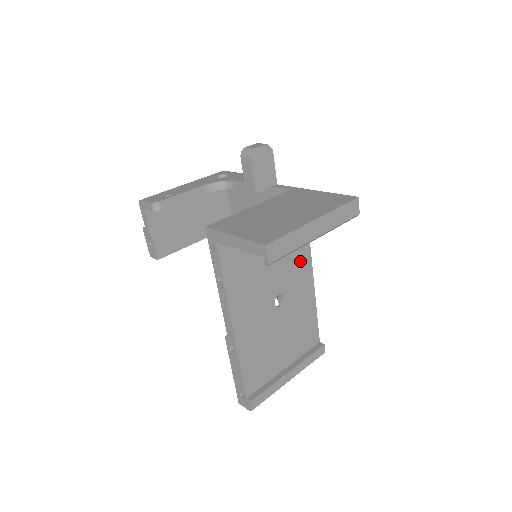
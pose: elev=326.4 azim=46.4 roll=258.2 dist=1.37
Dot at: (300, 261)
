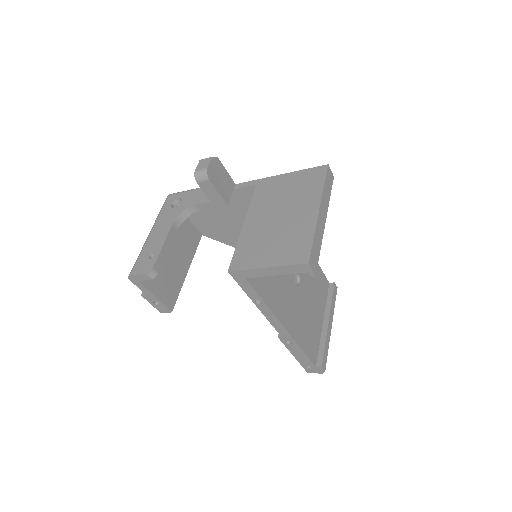
Dot at: occluded
